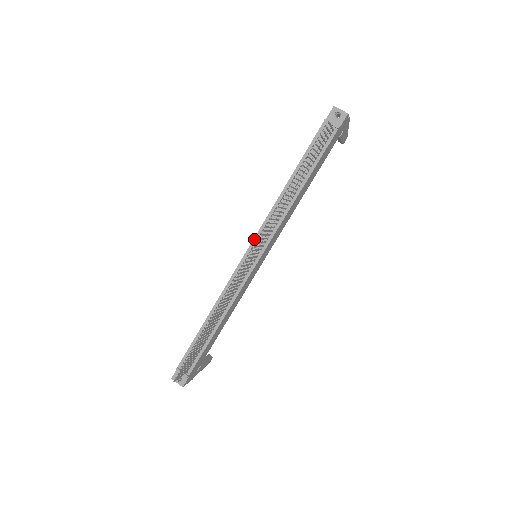
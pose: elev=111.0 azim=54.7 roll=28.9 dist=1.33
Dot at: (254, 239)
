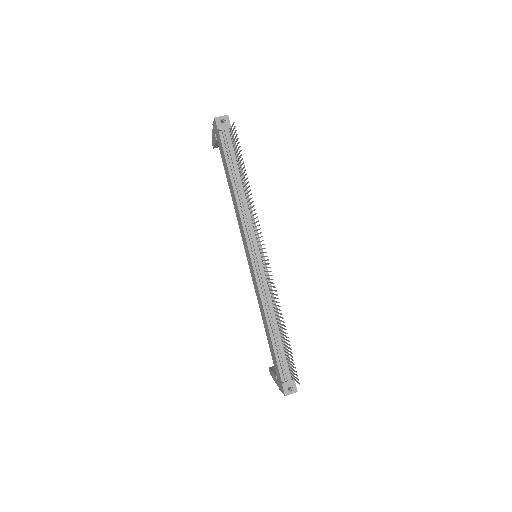
Dot at: (247, 244)
